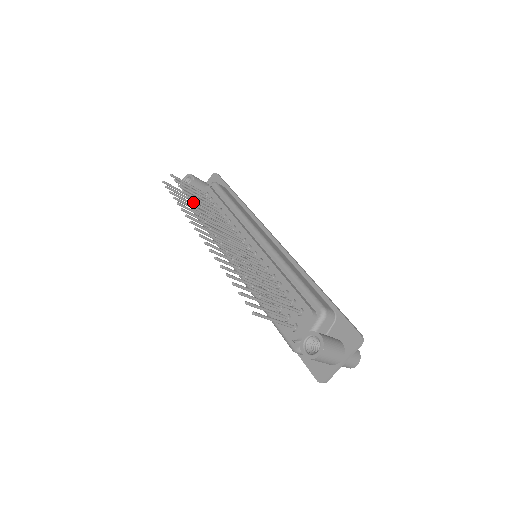
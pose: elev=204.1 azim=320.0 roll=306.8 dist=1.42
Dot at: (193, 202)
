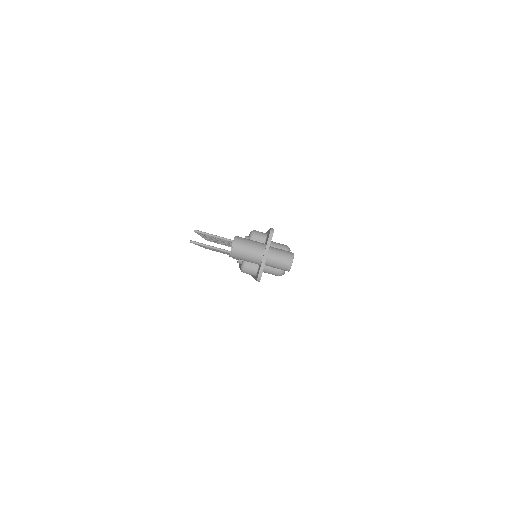
Dot at: occluded
